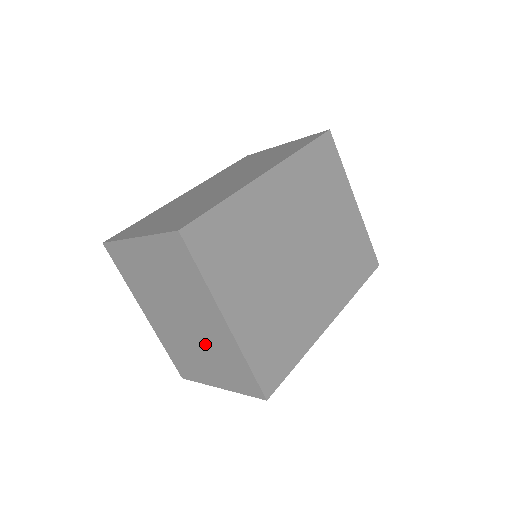
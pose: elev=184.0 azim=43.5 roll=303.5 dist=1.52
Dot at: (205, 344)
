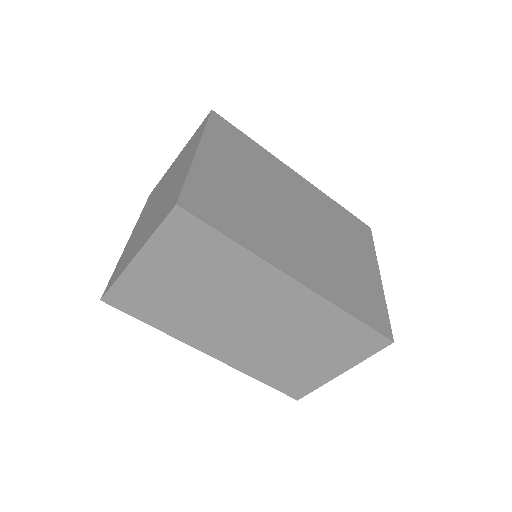
Dot at: (161, 204)
